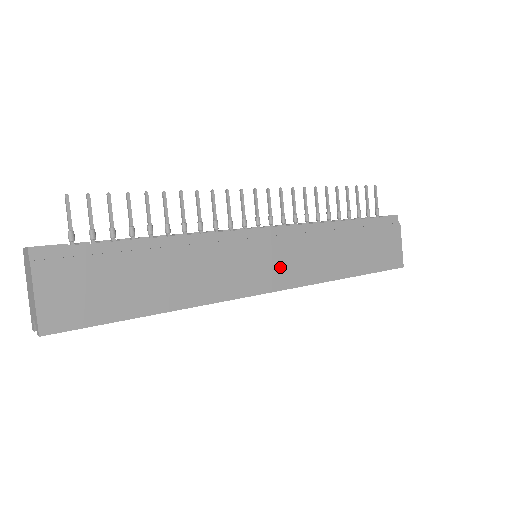
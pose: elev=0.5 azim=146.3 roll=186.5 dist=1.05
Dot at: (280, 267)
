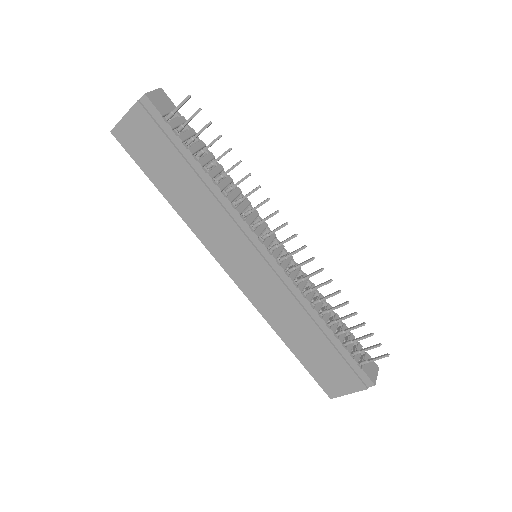
Dot at: (252, 279)
